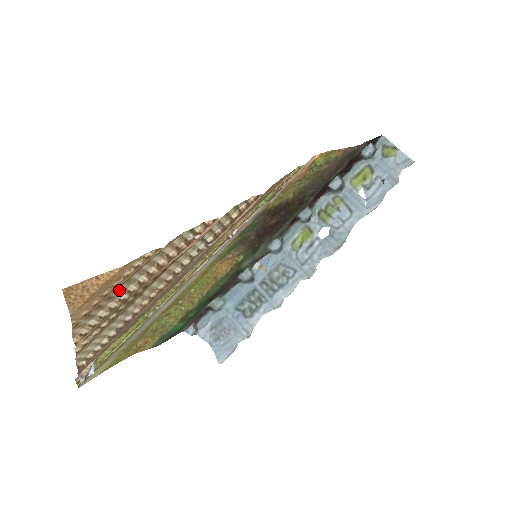
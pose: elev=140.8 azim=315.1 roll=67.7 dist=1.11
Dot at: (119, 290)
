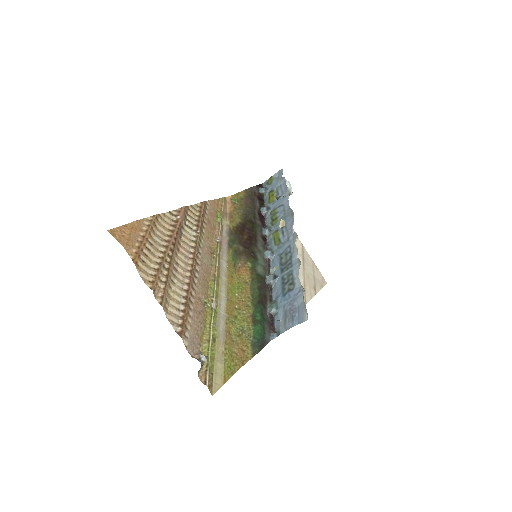
Dot at: (151, 245)
